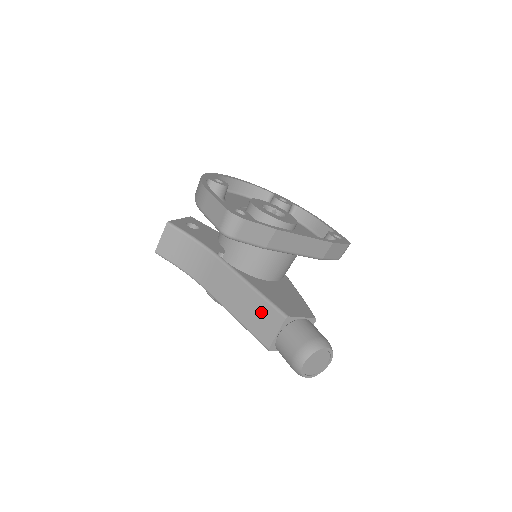
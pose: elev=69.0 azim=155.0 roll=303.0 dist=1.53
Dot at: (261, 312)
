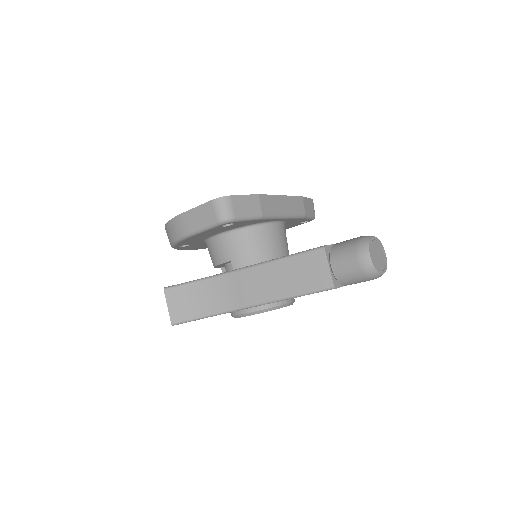
Dot at: (301, 267)
